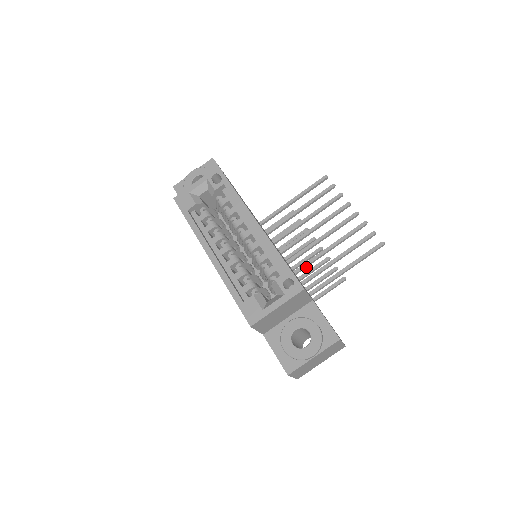
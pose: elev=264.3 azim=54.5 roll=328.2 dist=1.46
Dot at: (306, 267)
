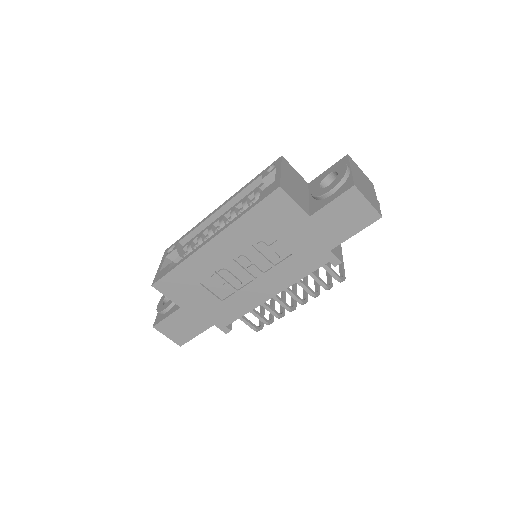
Dot at: occluded
